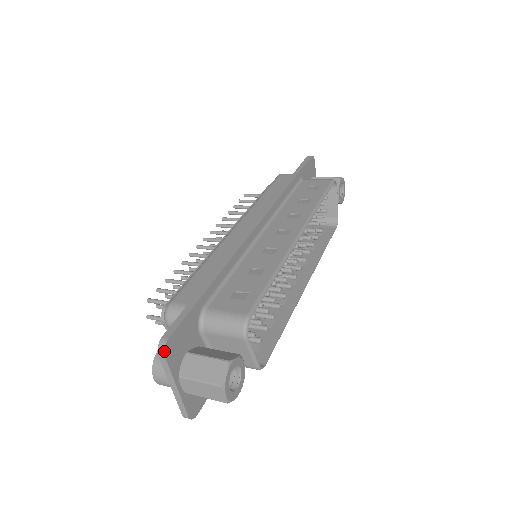
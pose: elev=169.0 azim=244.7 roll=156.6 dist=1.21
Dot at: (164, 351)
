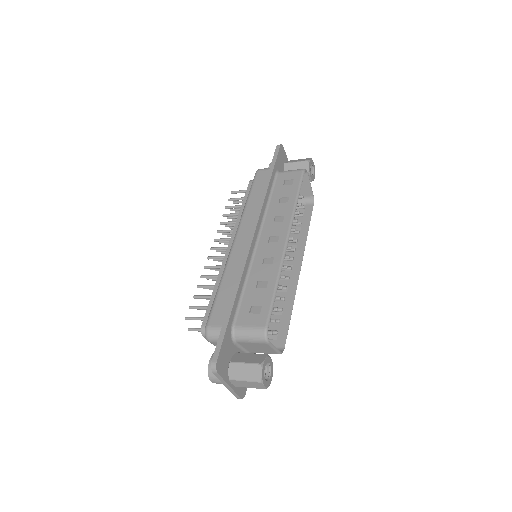
Dot at: (216, 370)
